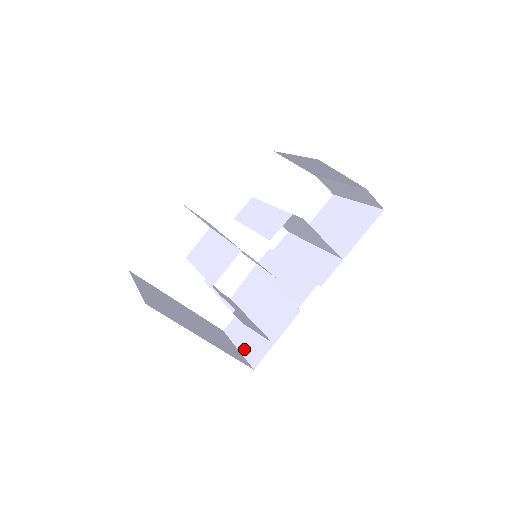
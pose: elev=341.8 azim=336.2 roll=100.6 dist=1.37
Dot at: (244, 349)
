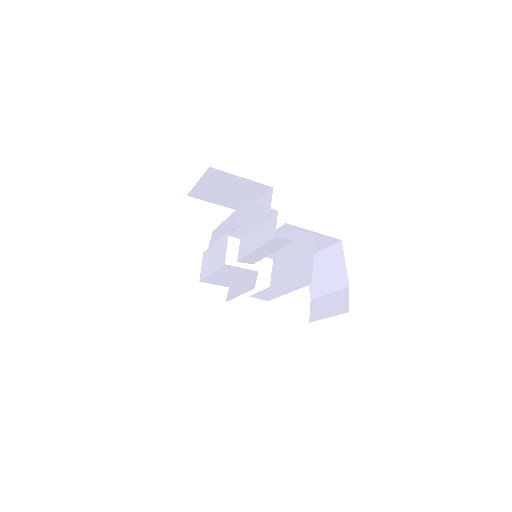
Dot at: occluded
